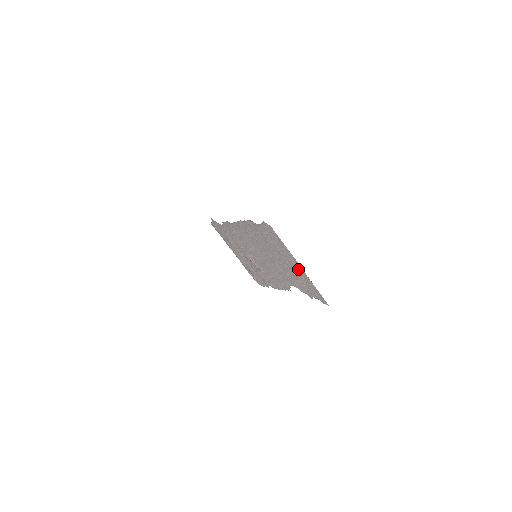
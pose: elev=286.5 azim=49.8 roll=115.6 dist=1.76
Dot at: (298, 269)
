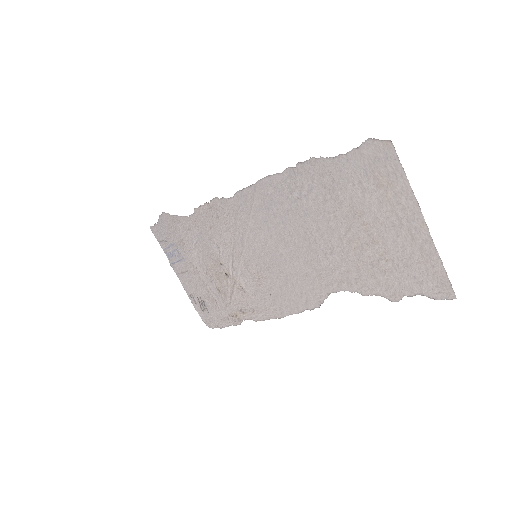
Dot at: (407, 233)
